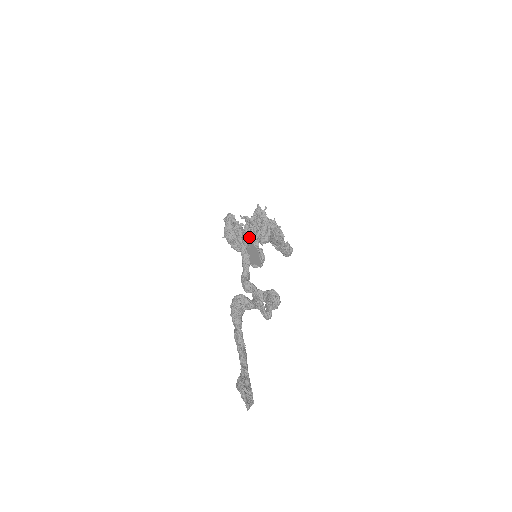
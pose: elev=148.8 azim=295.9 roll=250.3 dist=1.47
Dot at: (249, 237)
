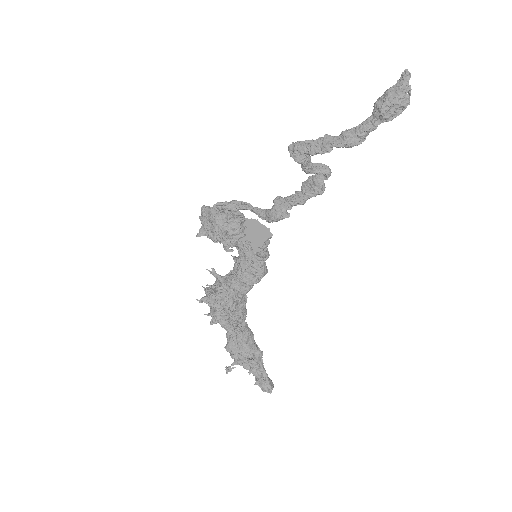
Dot at: occluded
